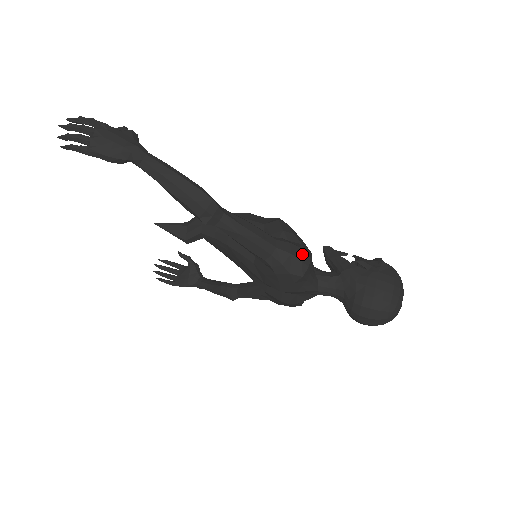
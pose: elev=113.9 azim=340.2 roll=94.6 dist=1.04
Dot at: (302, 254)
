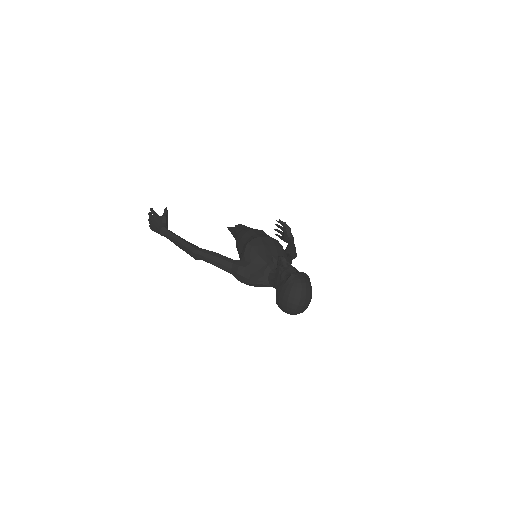
Dot at: (245, 272)
